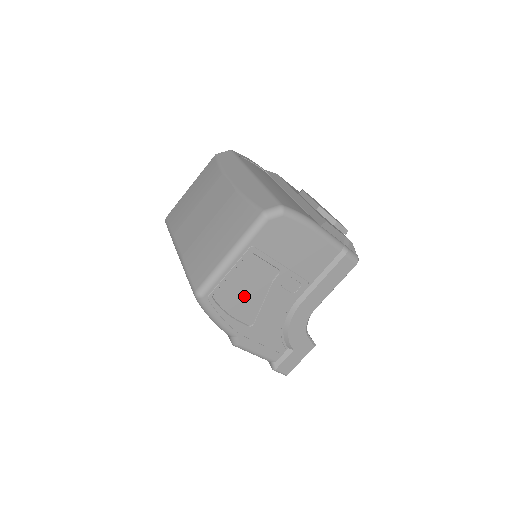
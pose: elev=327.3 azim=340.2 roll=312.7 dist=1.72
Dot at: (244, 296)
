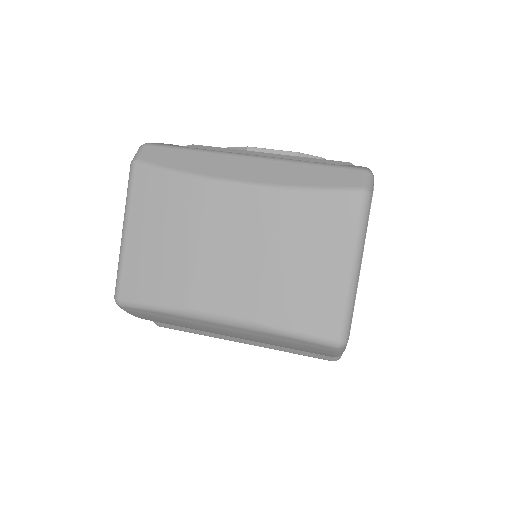
Dot at: occluded
